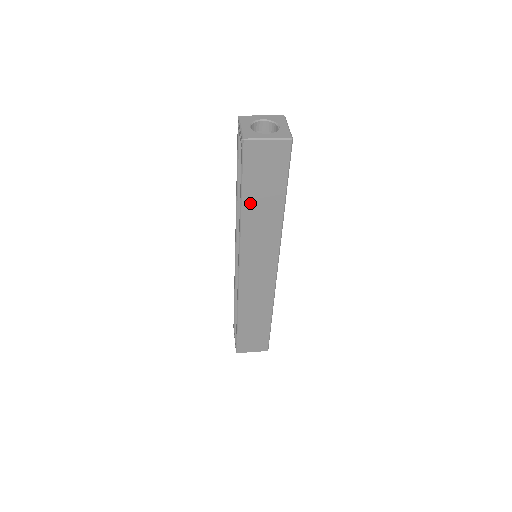
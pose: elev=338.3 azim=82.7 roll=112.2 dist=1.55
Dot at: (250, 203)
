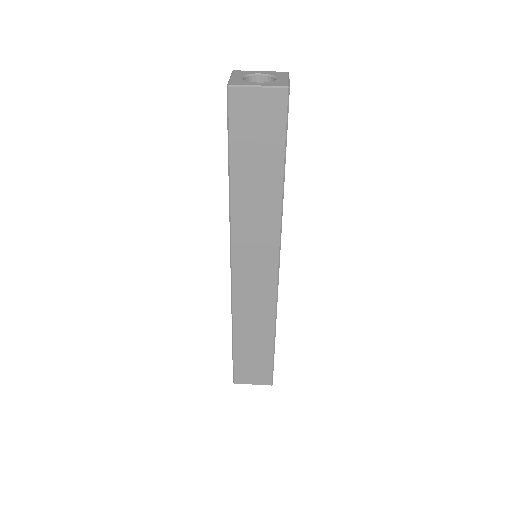
Dot at: (240, 175)
